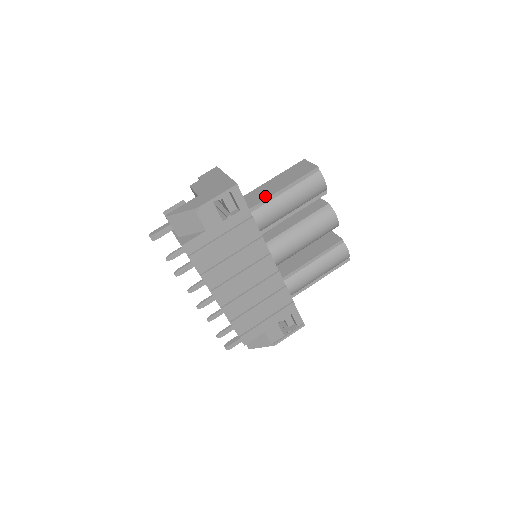
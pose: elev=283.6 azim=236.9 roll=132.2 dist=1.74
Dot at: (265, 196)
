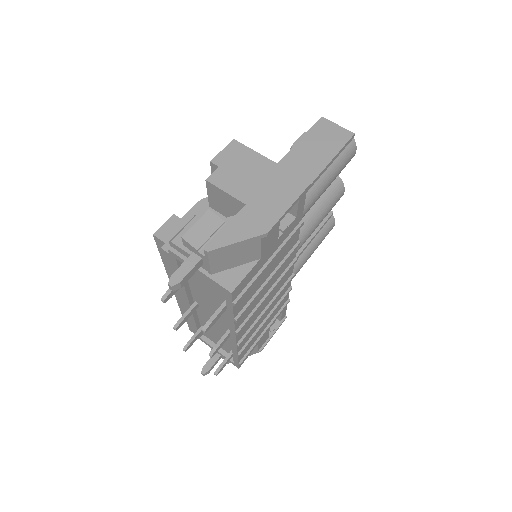
Dot at: occluded
